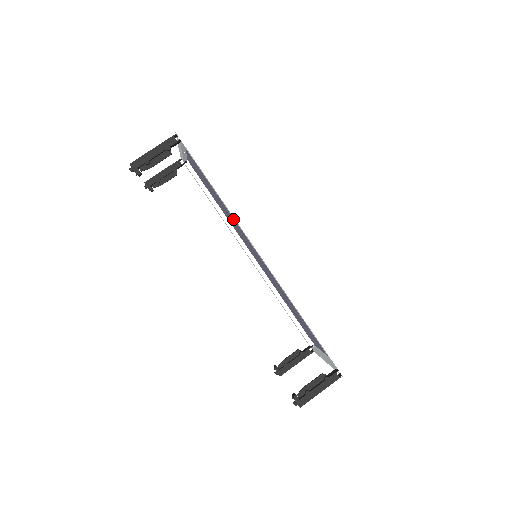
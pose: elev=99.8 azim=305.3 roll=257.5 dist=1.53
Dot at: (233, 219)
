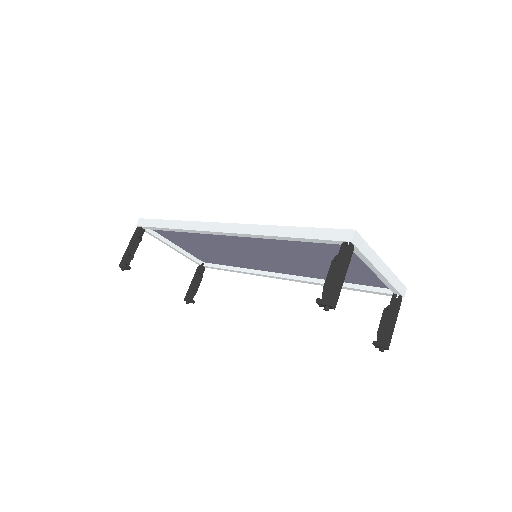
Dot at: (227, 251)
